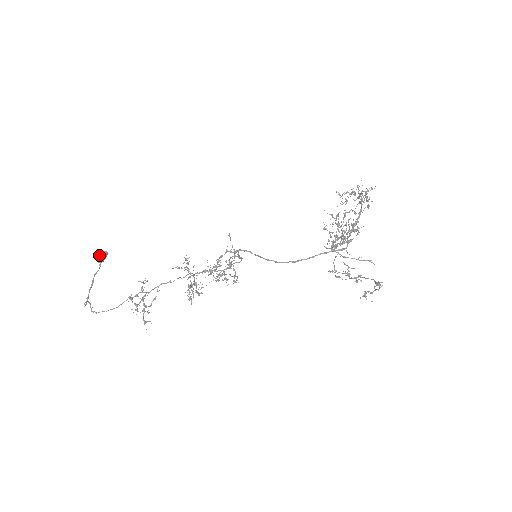
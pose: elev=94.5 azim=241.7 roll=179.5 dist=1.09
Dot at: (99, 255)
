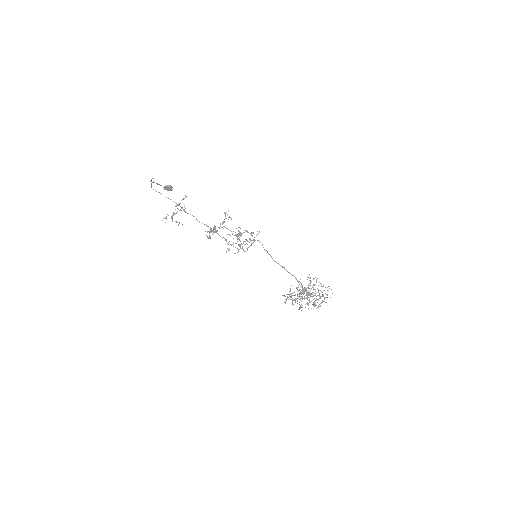
Dot at: (170, 185)
